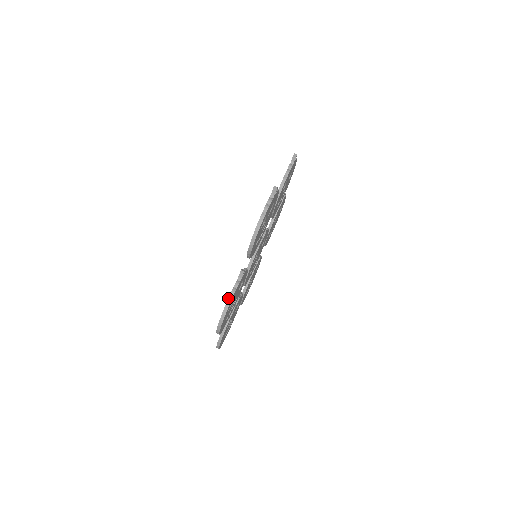
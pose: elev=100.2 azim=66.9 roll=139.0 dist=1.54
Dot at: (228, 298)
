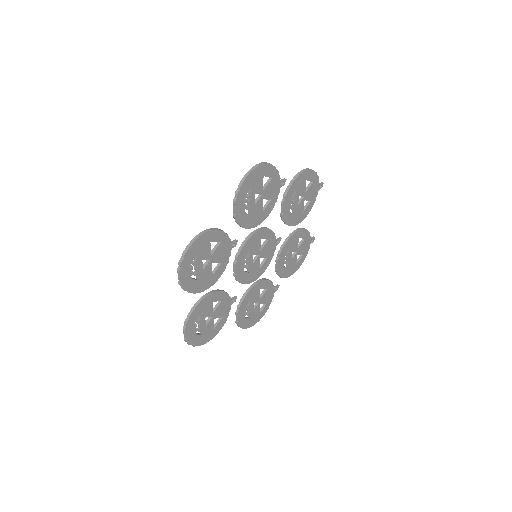
Dot at: (273, 166)
